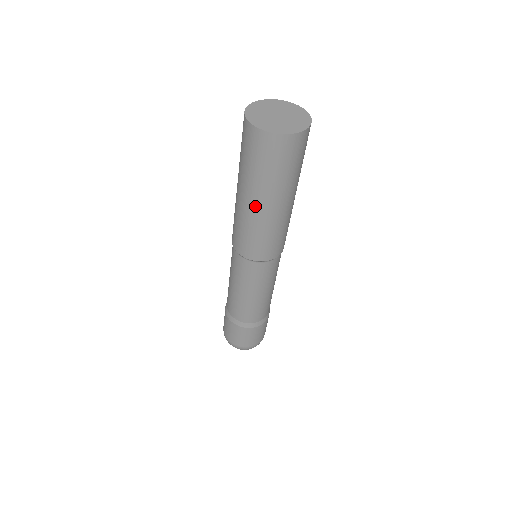
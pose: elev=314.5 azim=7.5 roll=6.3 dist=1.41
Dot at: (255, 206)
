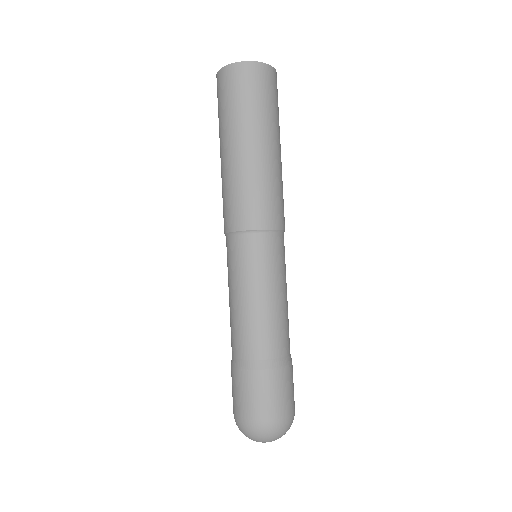
Dot at: (221, 157)
